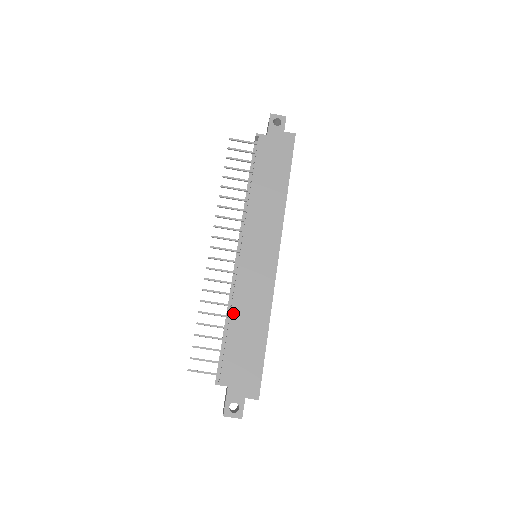
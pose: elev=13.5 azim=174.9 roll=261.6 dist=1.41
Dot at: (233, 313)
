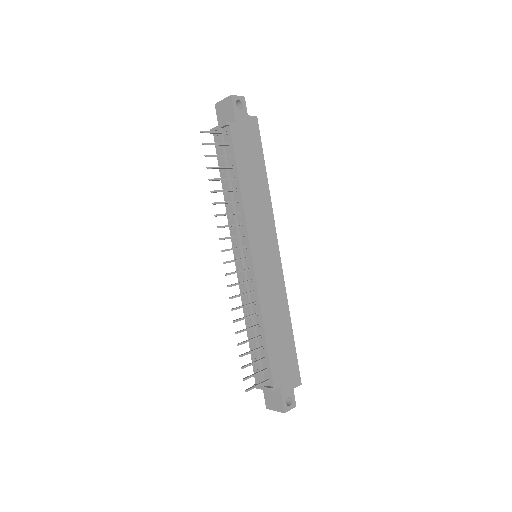
Dot at: (265, 321)
